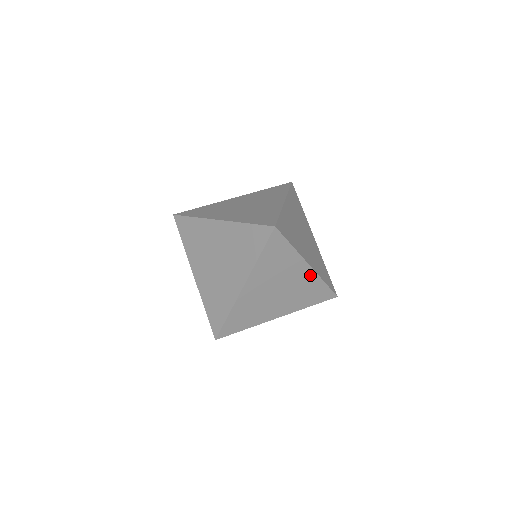
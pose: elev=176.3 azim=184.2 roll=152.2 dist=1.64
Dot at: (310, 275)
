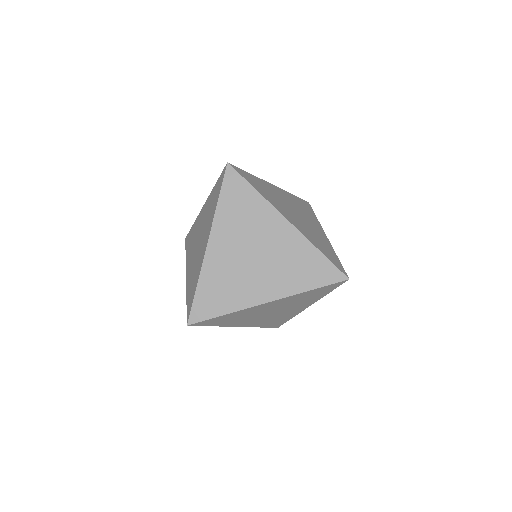
Dot at: (297, 311)
